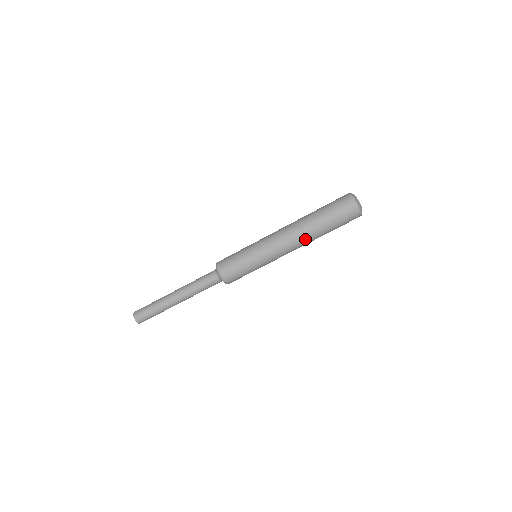
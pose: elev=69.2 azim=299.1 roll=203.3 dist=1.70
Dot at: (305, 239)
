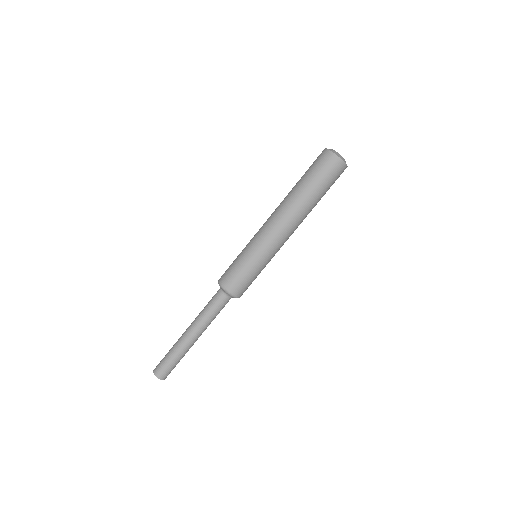
Dot at: (298, 215)
